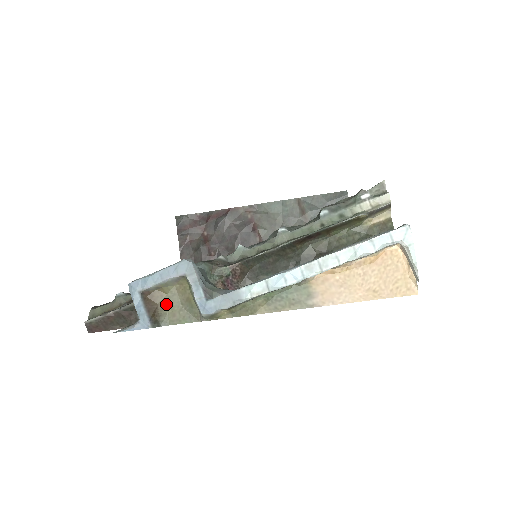
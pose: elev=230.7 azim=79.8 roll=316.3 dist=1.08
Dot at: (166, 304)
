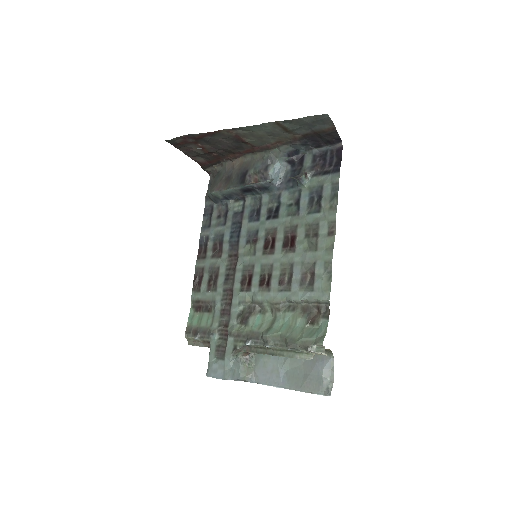
Dot at: occluded
